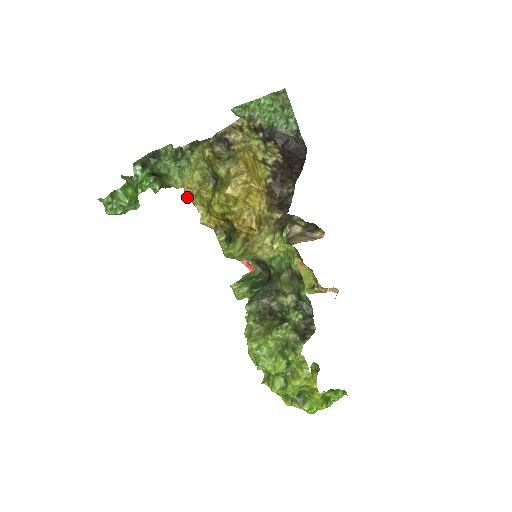
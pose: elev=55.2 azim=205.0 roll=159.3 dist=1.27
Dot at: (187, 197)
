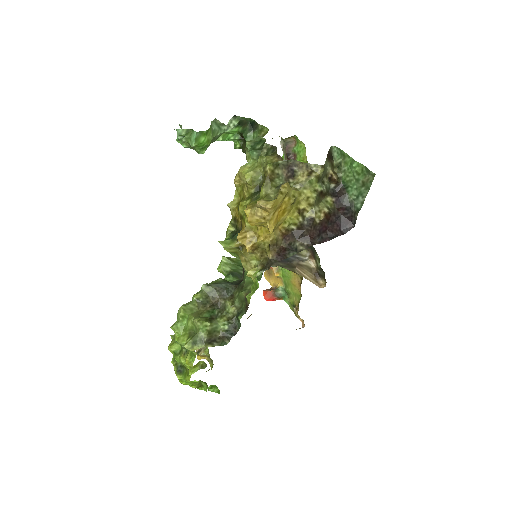
Dot at: (234, 180)
